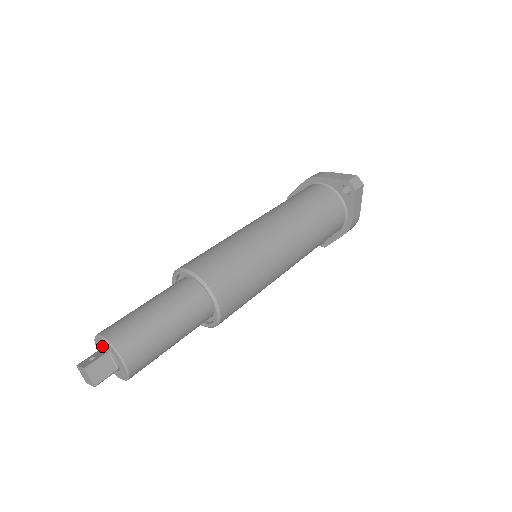
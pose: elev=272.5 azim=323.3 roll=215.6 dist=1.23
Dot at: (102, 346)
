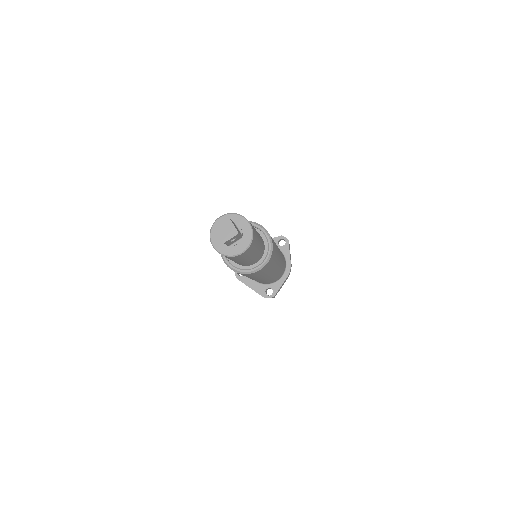
Dot at: occluded
